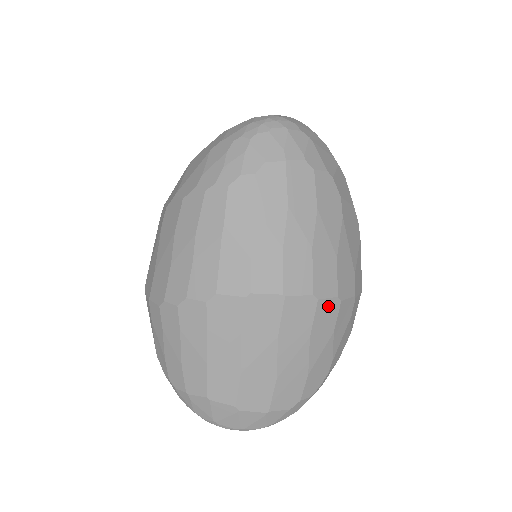
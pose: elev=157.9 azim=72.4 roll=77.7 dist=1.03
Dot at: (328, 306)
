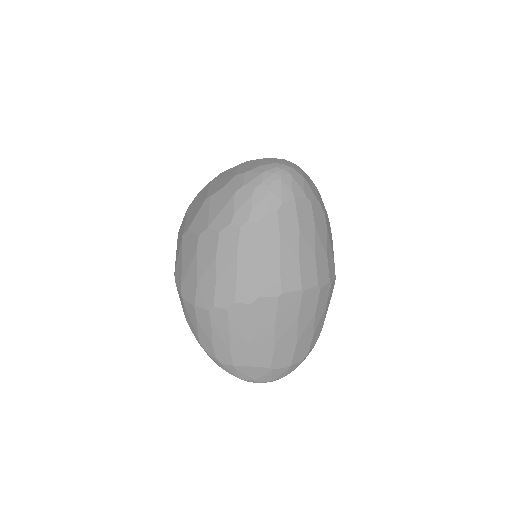
Dot at: (325, 290)
